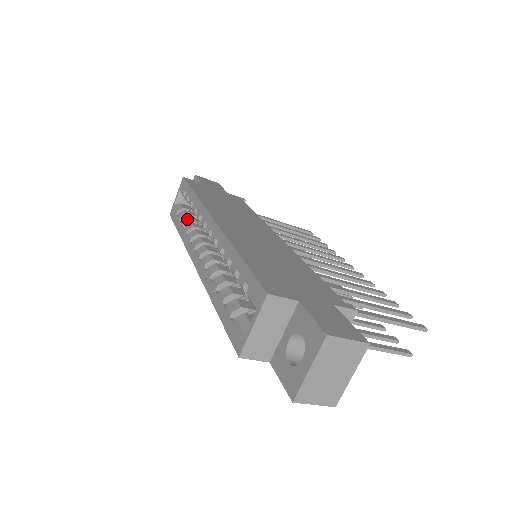
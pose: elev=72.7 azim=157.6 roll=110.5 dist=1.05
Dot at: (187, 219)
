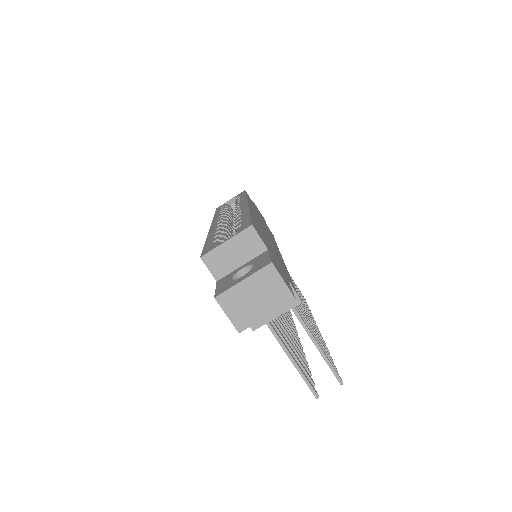
Dot at: (227, 210)
